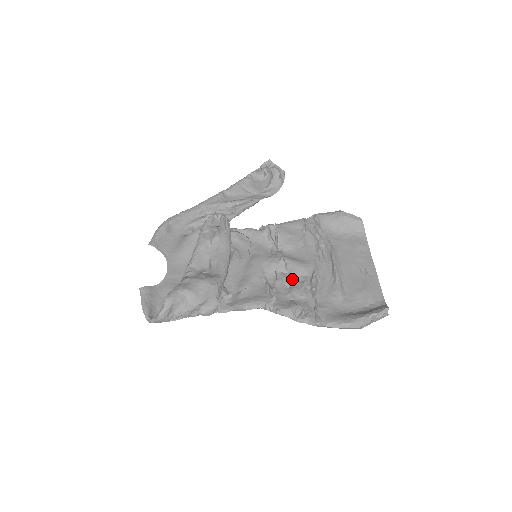
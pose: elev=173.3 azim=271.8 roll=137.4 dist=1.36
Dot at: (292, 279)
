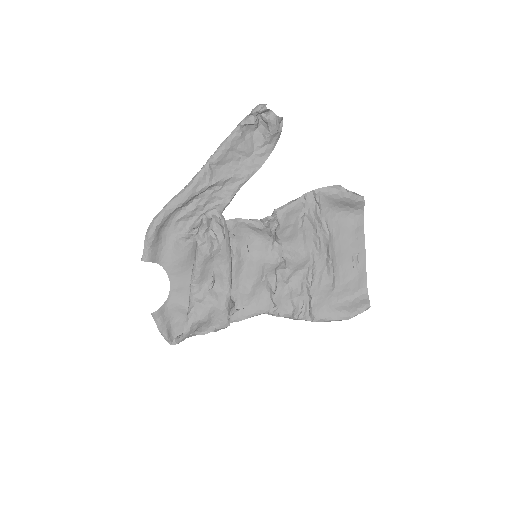
Dot at: (290, 276)
